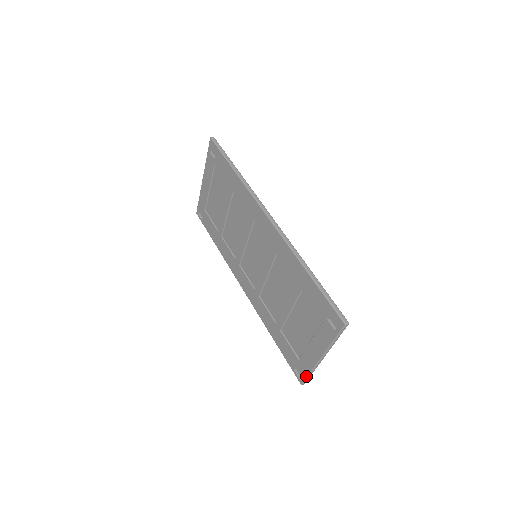
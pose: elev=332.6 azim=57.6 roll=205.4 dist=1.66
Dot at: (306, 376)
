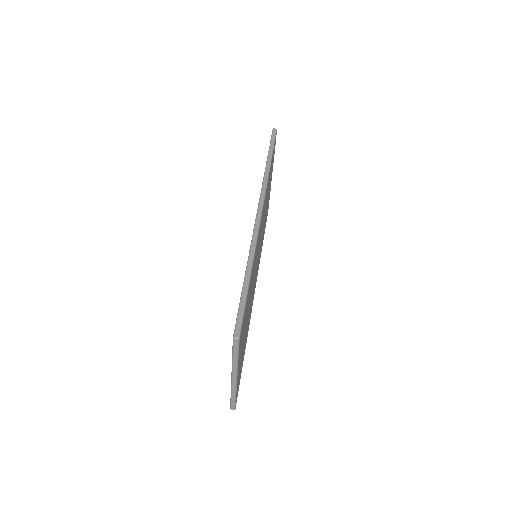
Dot at: (230, 398)
